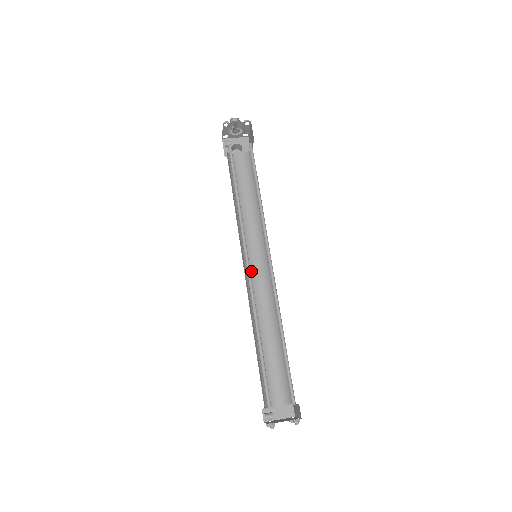
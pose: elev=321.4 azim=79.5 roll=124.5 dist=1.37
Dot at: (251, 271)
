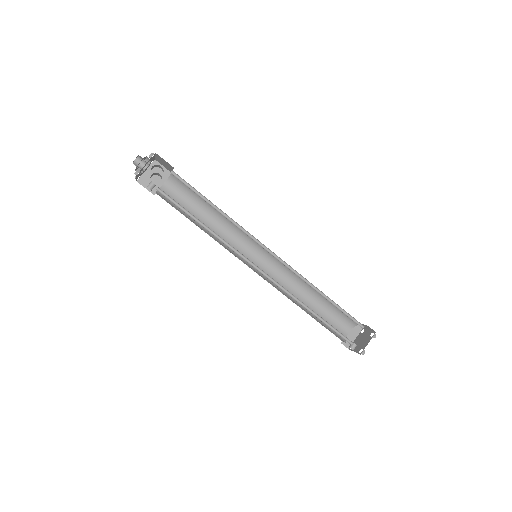
Dot at: occluded
